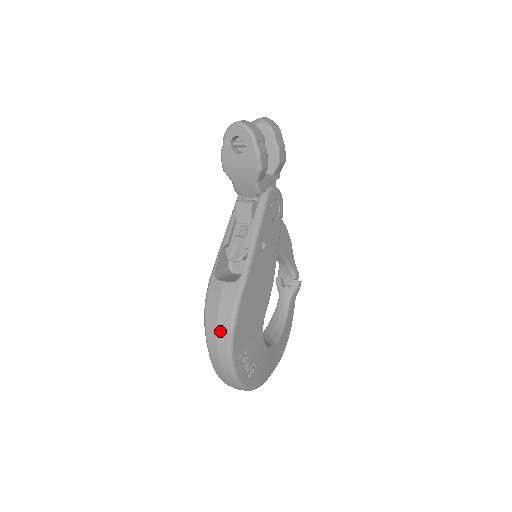
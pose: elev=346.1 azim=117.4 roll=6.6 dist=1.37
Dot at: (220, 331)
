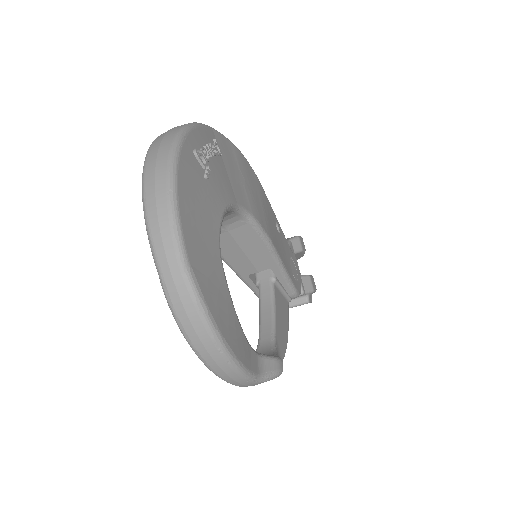
Dot at: occluded
